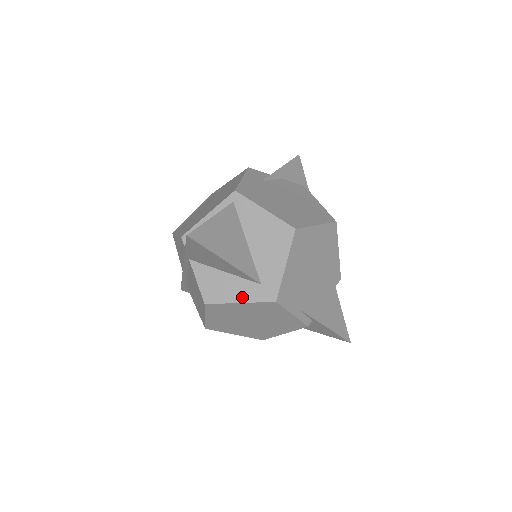
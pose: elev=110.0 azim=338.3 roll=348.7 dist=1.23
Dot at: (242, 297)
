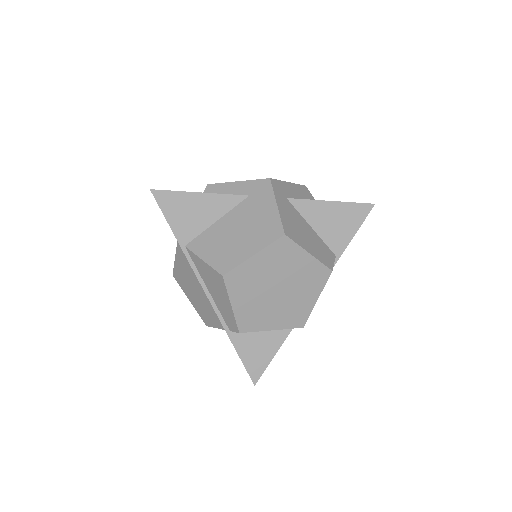
Dot at: occluded
